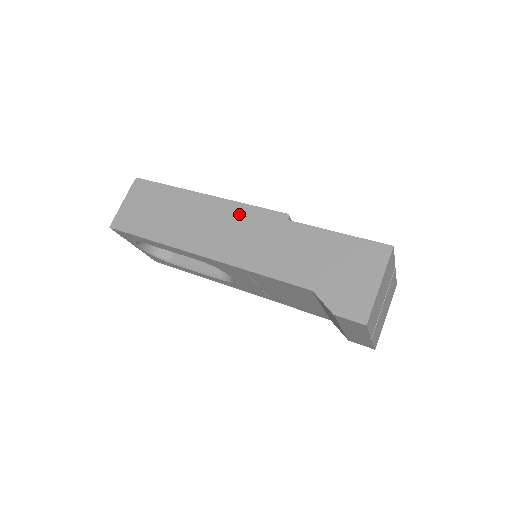
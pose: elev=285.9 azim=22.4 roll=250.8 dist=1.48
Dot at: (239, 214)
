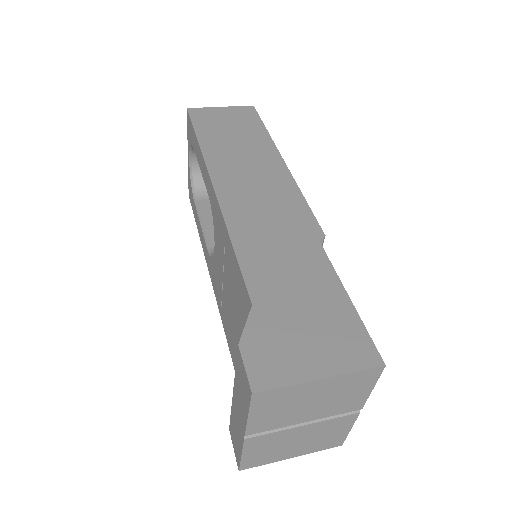
Dot at: (286, 194)
